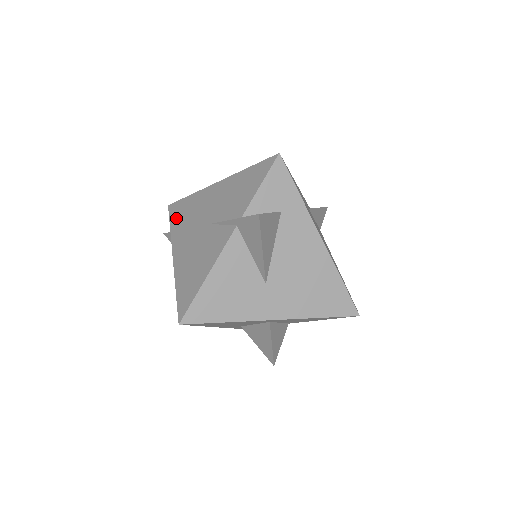
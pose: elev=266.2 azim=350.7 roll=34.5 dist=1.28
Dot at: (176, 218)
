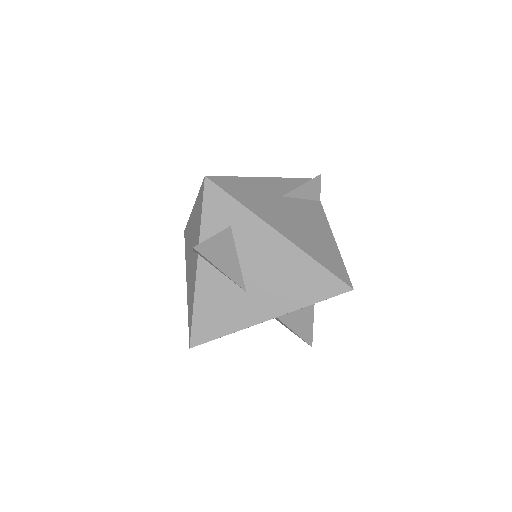
Dot at: (186, 245)
